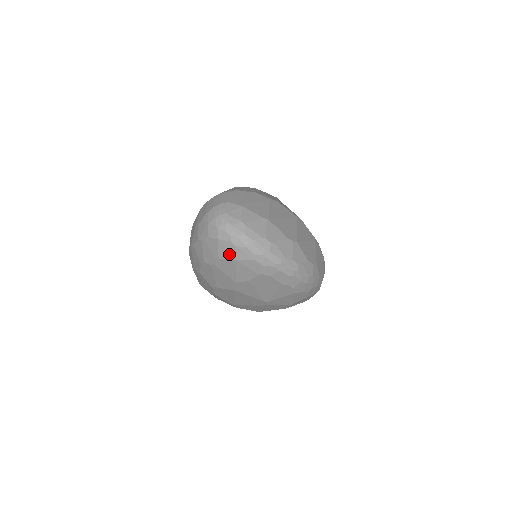
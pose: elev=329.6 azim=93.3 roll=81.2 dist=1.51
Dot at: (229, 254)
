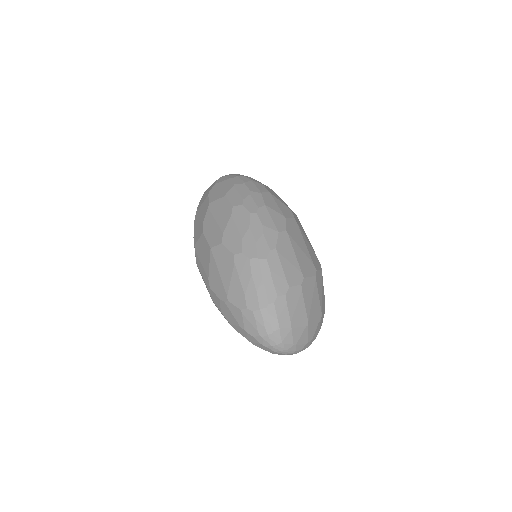
Dot at: occluded
